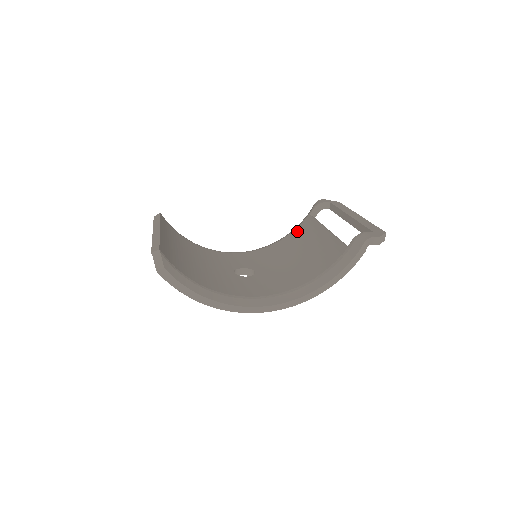
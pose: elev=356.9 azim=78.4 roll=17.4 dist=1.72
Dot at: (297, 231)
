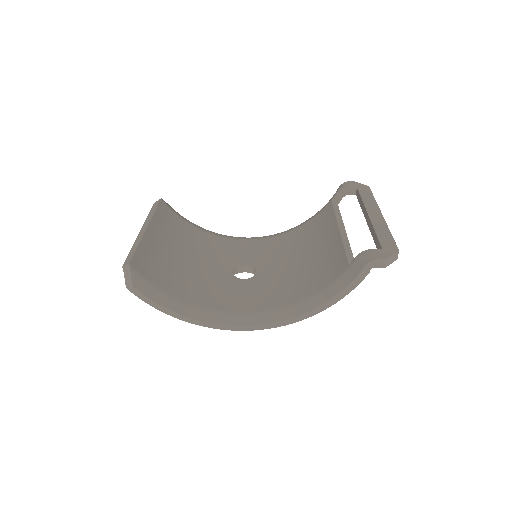
Dot at: (315, 220)
